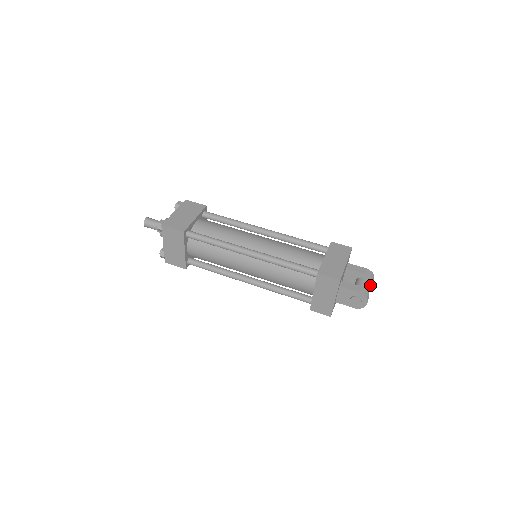
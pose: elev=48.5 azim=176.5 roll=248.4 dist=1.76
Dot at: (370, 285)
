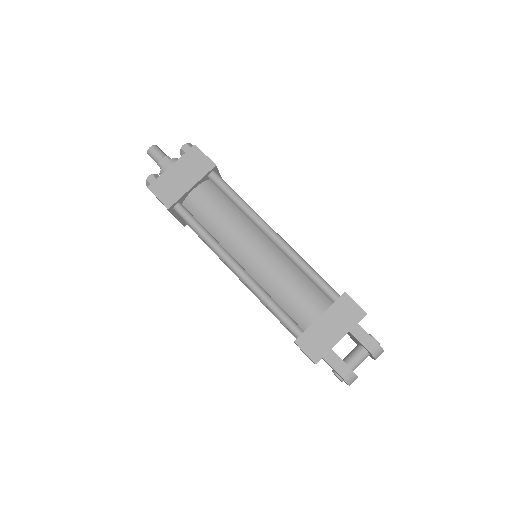
Dot at: (373, 358)
